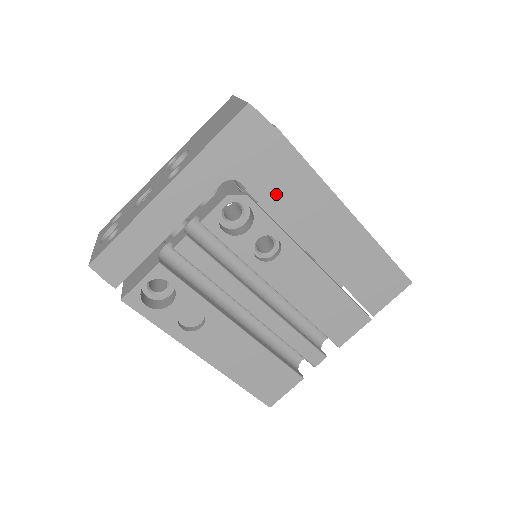
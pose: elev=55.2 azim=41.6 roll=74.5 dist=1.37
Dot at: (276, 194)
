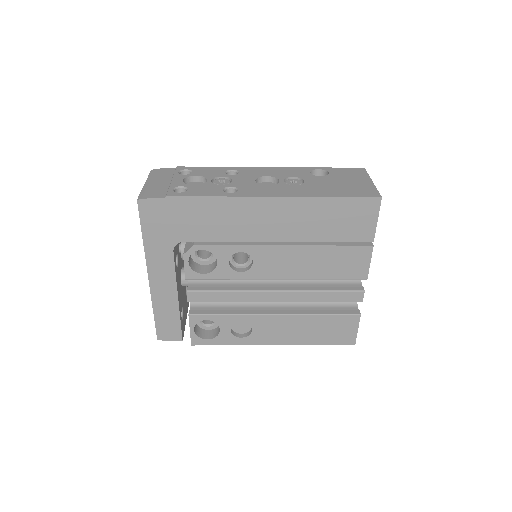
Dot at: (210, 229)
